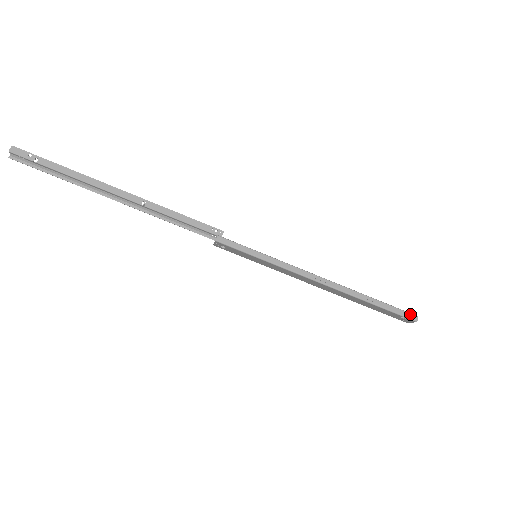
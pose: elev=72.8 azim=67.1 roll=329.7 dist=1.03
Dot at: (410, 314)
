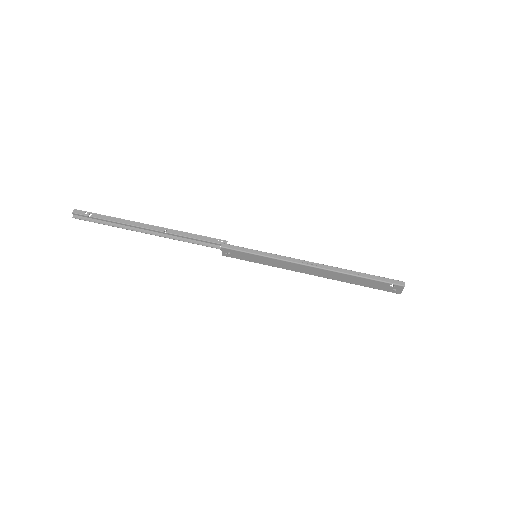
Dot at: (397, 281)
